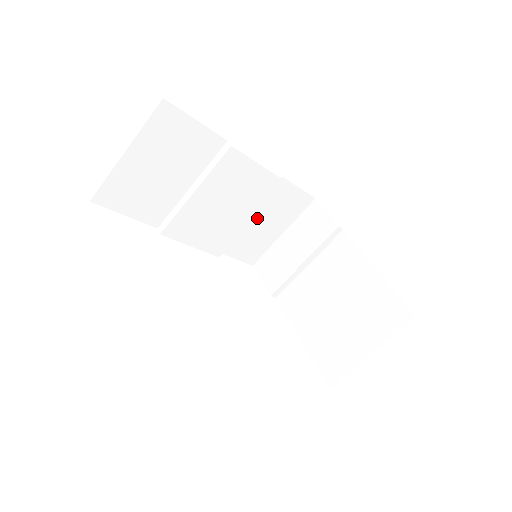
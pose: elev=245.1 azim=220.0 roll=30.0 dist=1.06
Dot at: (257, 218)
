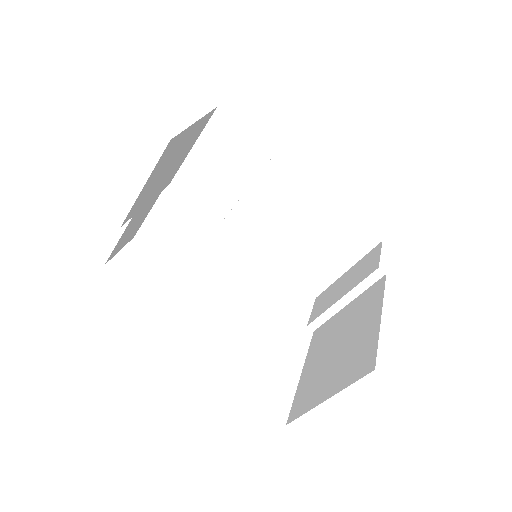
Dot at: (315, 243)
